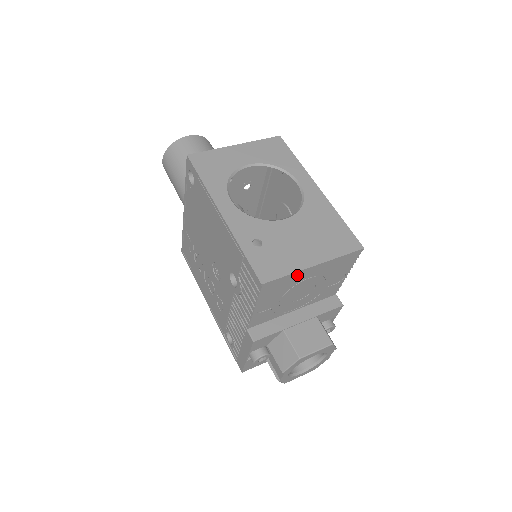
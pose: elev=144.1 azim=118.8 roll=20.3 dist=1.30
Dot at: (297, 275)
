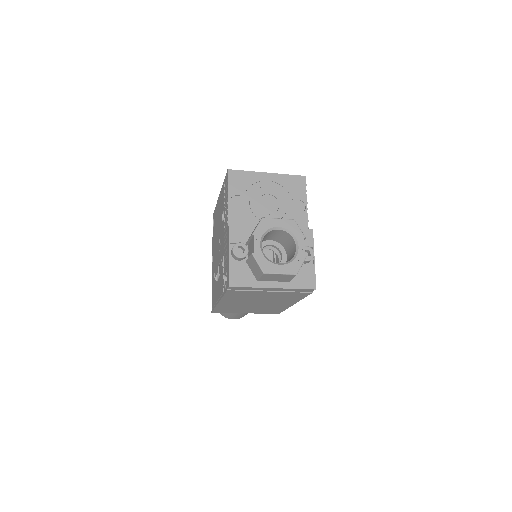
Dot at: (255, 176)
